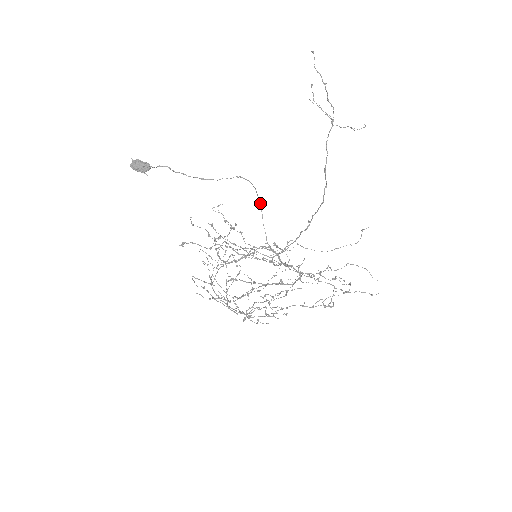
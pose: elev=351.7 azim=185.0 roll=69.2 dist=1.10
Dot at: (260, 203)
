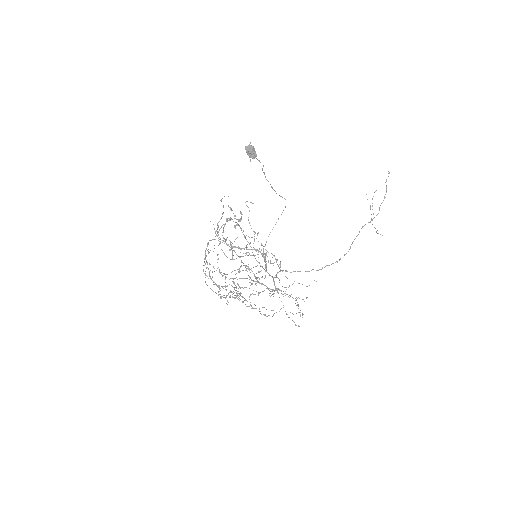
Dot at: occluded
